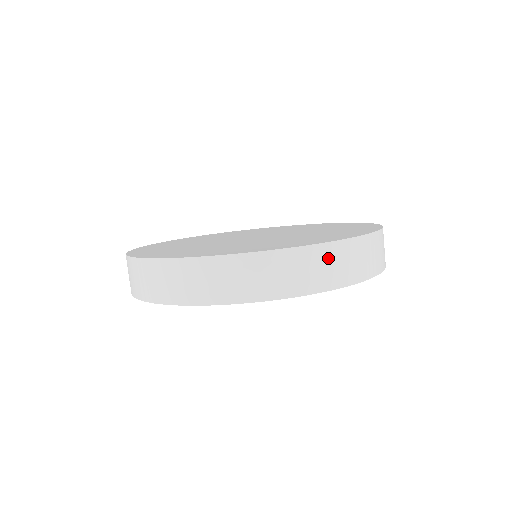
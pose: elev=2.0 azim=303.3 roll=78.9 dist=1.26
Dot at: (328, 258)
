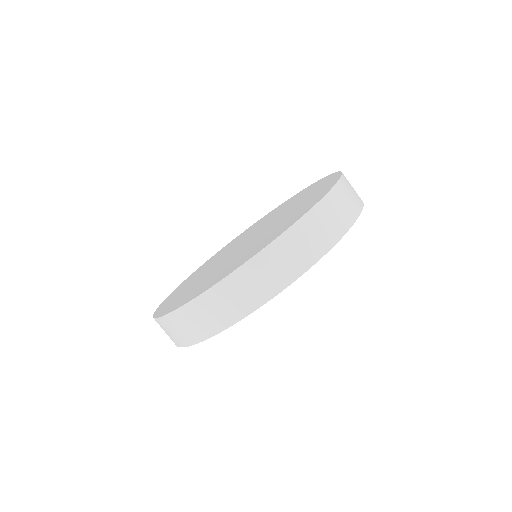
Dot at: (249, 278)
